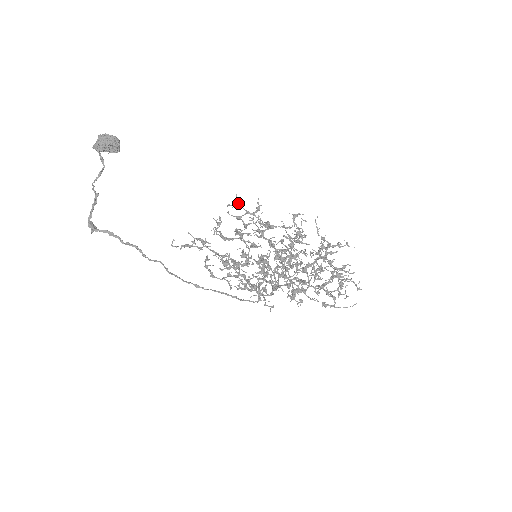
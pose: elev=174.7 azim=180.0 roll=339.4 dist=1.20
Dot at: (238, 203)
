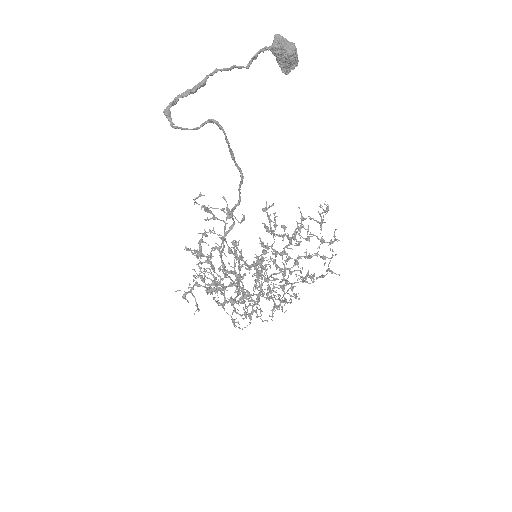
Dot at: occluded
